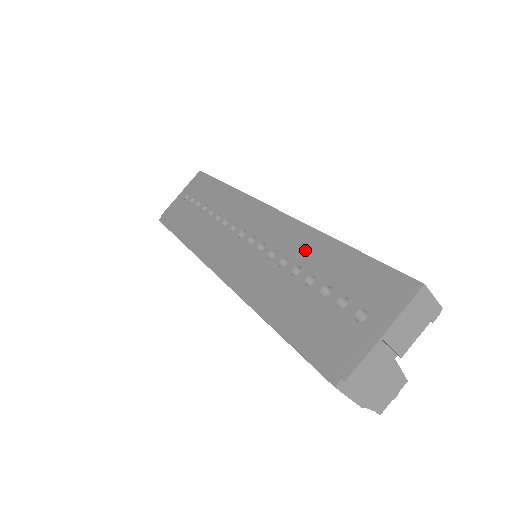
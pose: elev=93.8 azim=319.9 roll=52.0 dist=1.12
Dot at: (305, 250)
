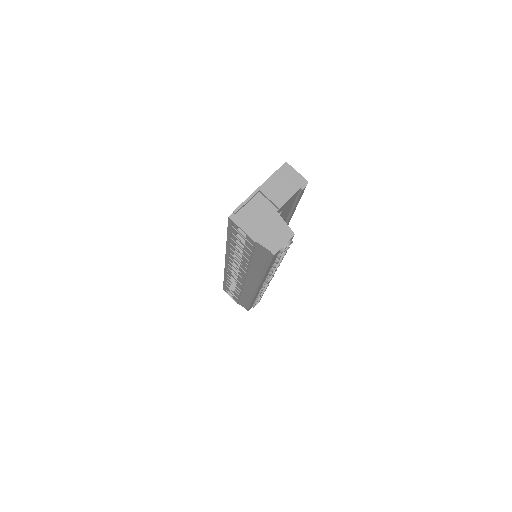
Dot at: occluded
